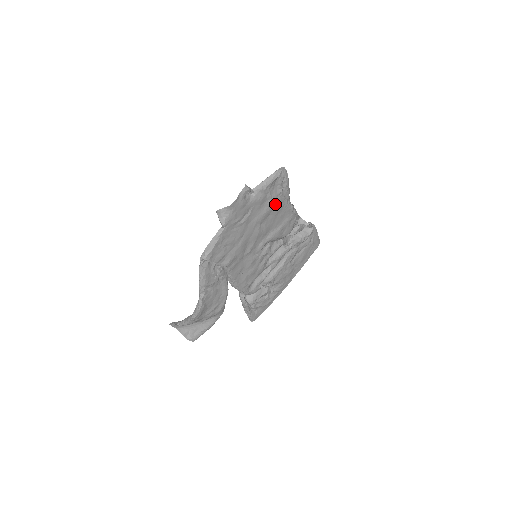
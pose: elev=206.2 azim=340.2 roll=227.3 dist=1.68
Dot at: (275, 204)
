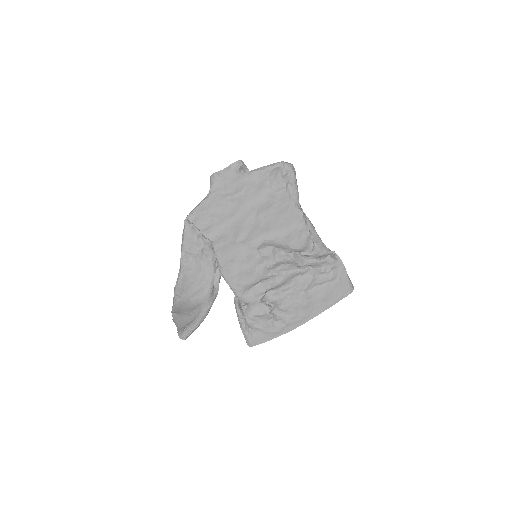
Dot at: (277, 198)
